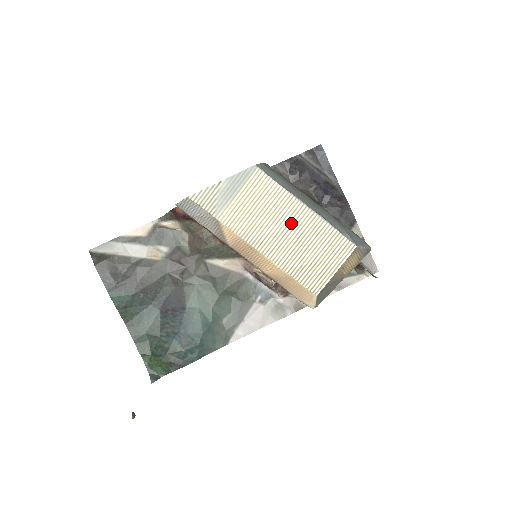
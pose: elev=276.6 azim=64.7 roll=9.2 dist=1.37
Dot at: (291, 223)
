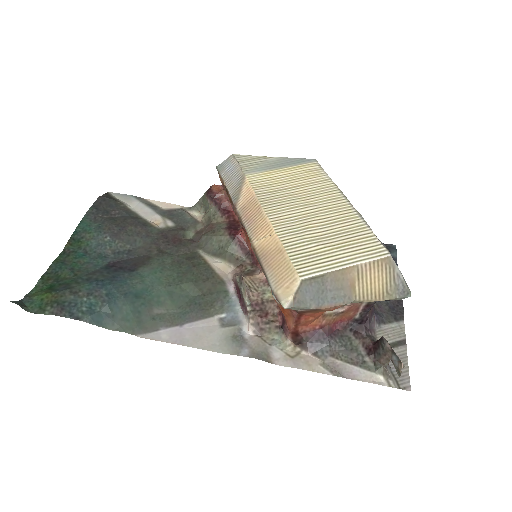
Dot at: (320, 206)
